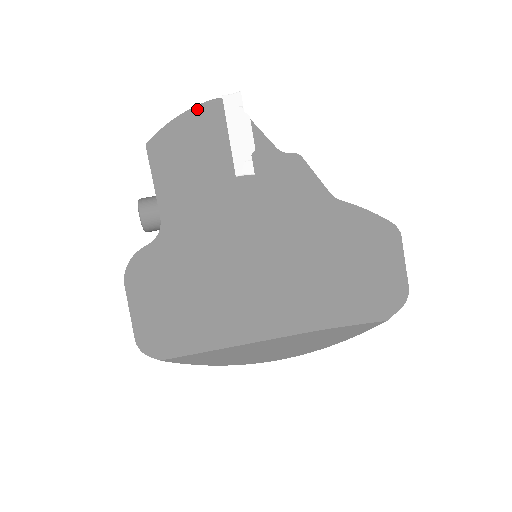
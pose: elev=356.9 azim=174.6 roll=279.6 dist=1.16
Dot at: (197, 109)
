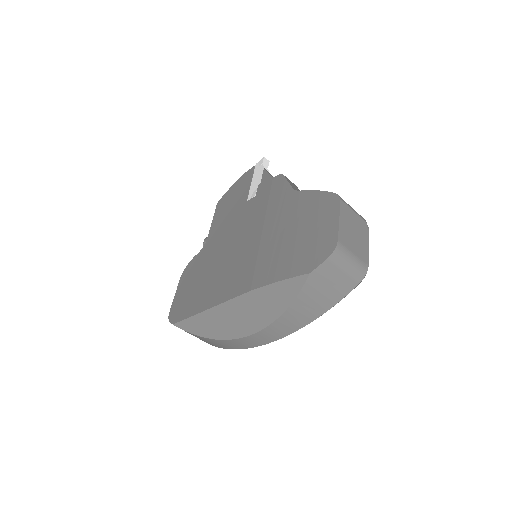
Dot at: (243, 176)
